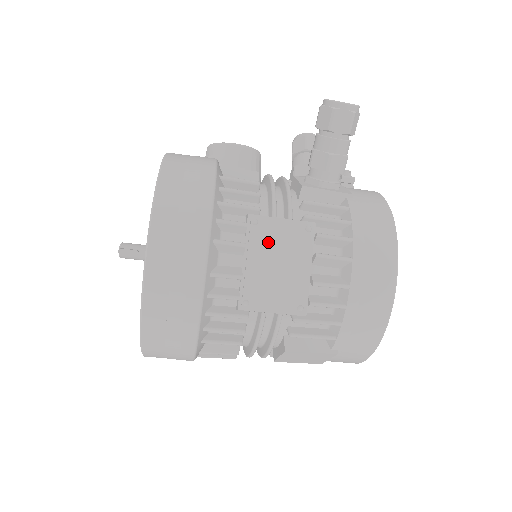
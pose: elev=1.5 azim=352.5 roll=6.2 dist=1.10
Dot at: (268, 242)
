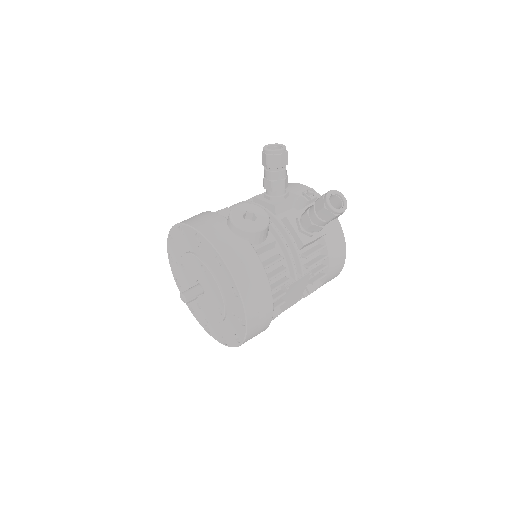
Dot at: (292, 290)
